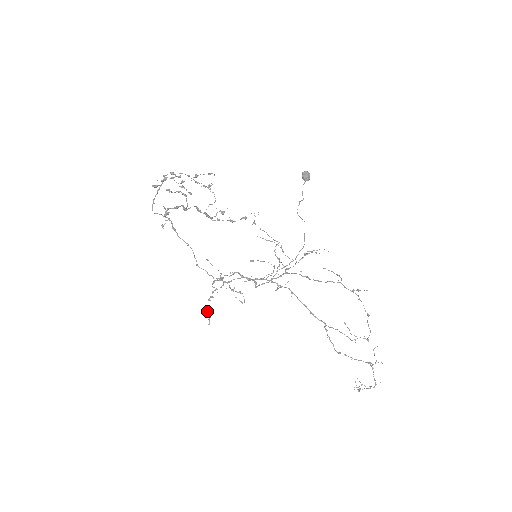
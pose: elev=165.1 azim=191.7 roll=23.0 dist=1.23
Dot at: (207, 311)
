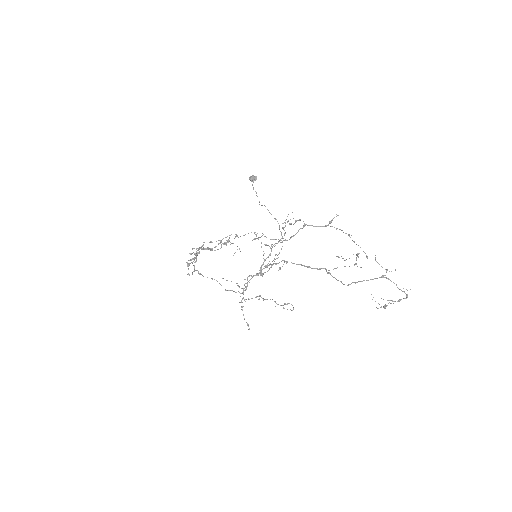
Dot at: occluded
